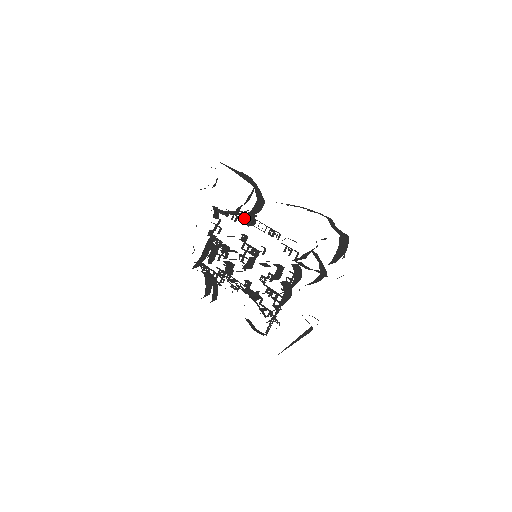
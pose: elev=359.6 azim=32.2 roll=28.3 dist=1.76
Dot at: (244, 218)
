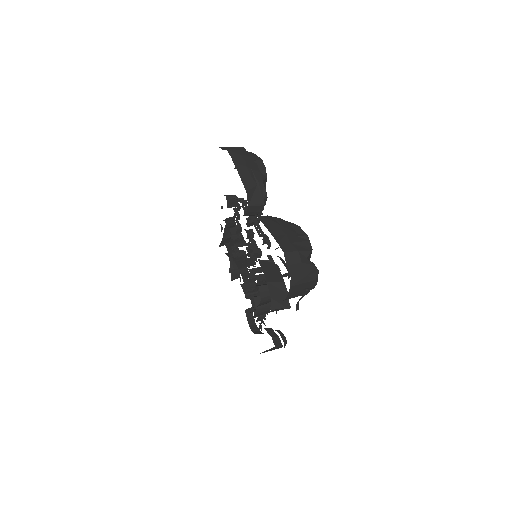
Dot at: occluded
